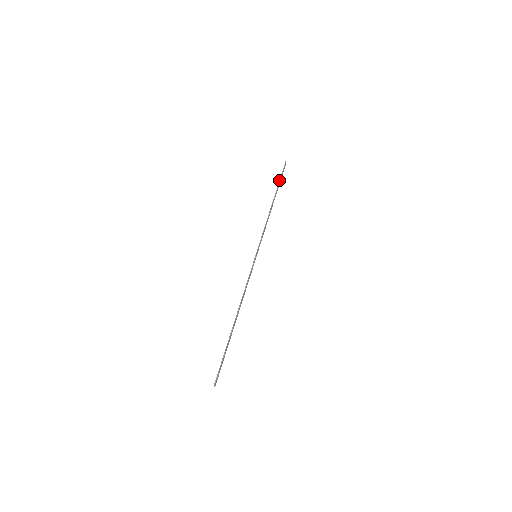
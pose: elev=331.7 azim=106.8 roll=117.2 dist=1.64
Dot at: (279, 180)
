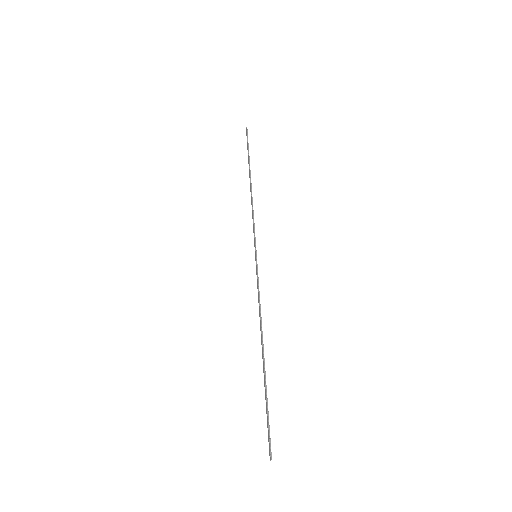
Dot at: (248, 152)
